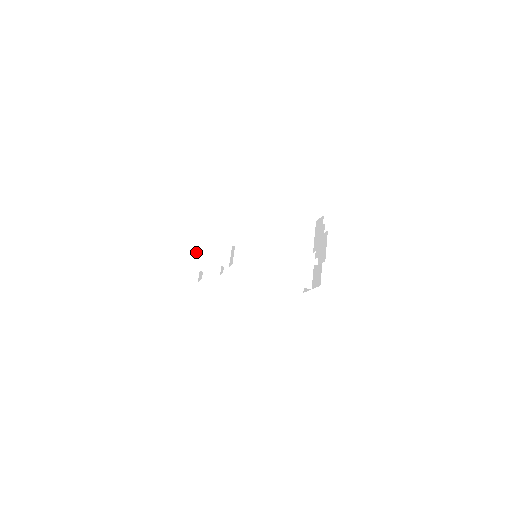
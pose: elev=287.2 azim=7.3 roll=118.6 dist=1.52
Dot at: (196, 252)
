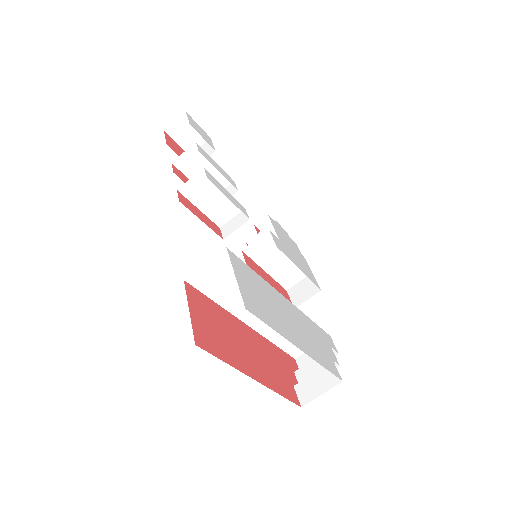
Dot at: (196, 189)
